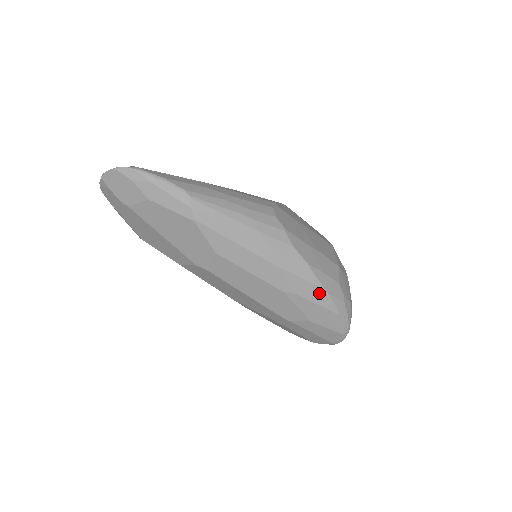
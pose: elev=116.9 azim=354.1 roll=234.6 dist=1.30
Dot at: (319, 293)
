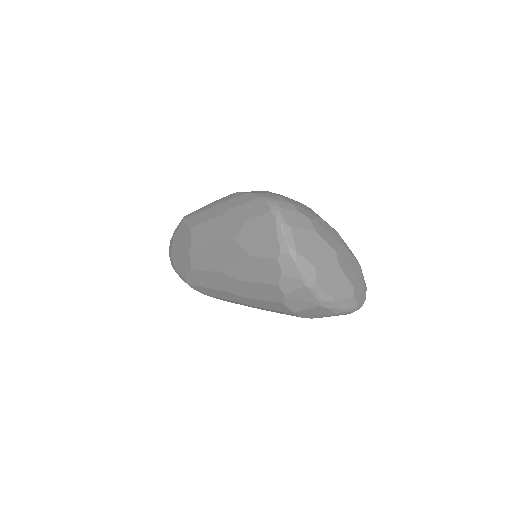
Dot at: (243, 198)
